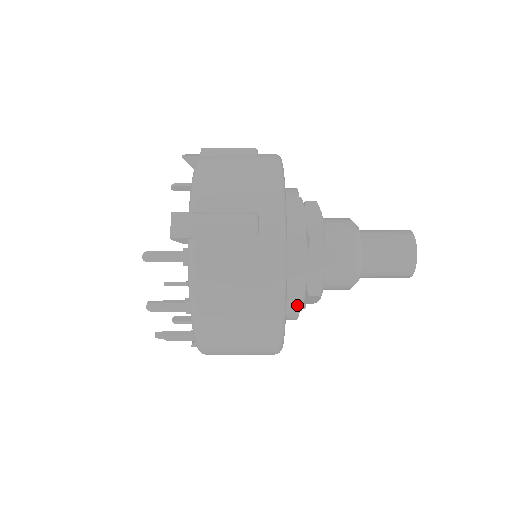
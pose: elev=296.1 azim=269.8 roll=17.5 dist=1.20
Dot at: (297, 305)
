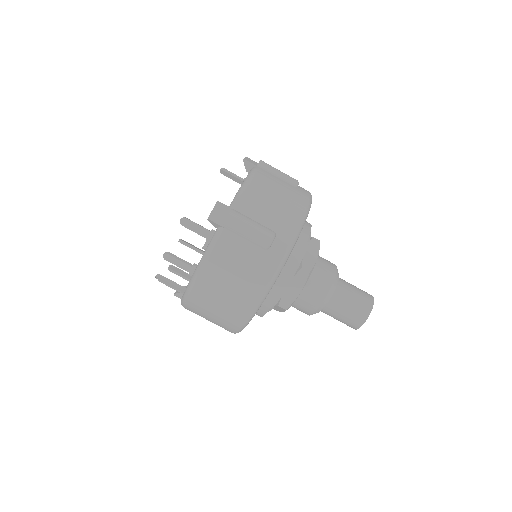
Dot at: (267, 308)
